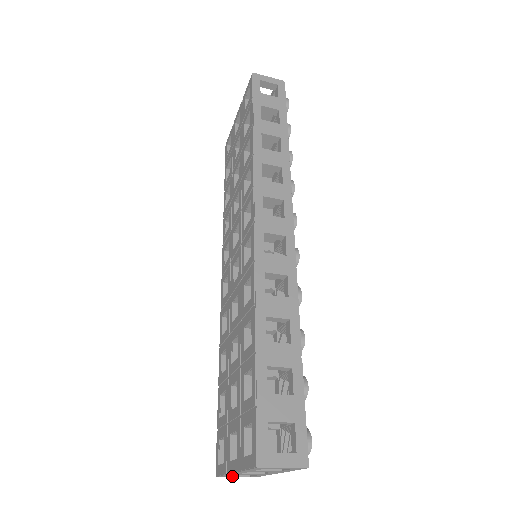
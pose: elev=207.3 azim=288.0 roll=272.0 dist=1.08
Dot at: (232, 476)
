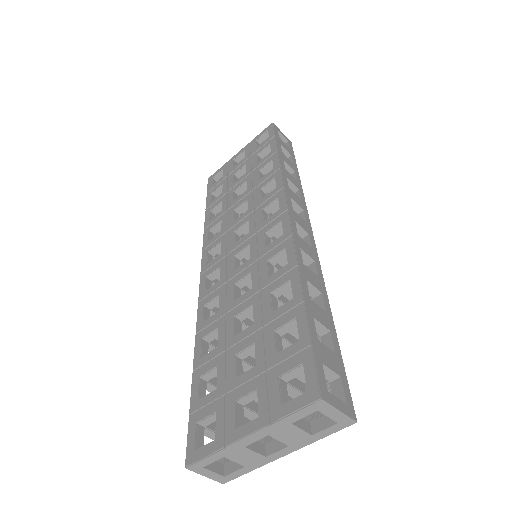
Dot at: (207, 468)
